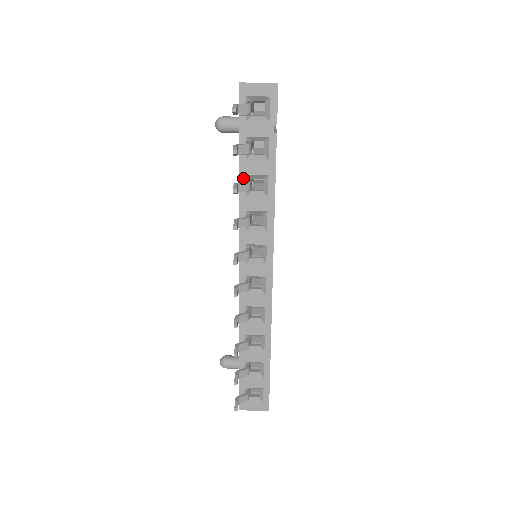
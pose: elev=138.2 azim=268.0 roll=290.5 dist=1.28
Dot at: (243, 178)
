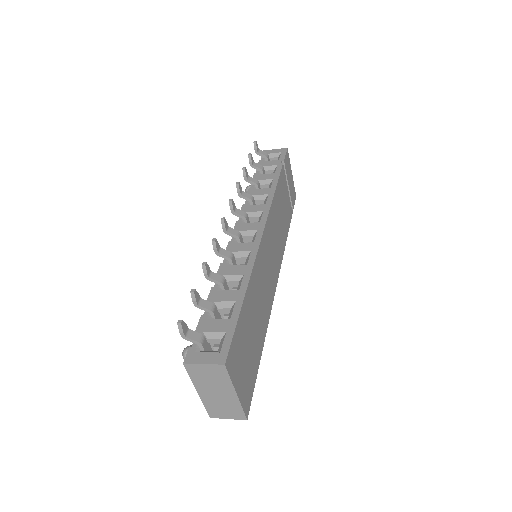
Dot at: occluded
